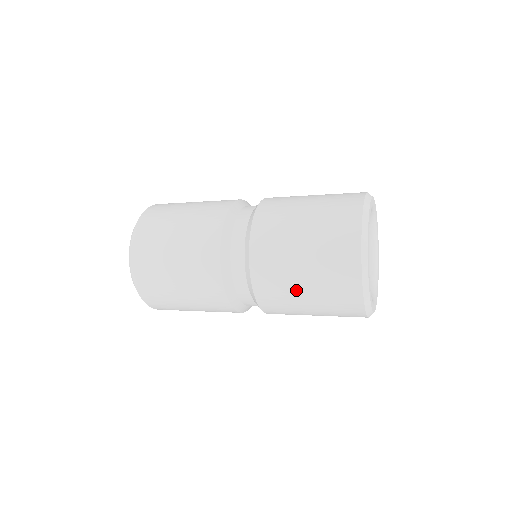
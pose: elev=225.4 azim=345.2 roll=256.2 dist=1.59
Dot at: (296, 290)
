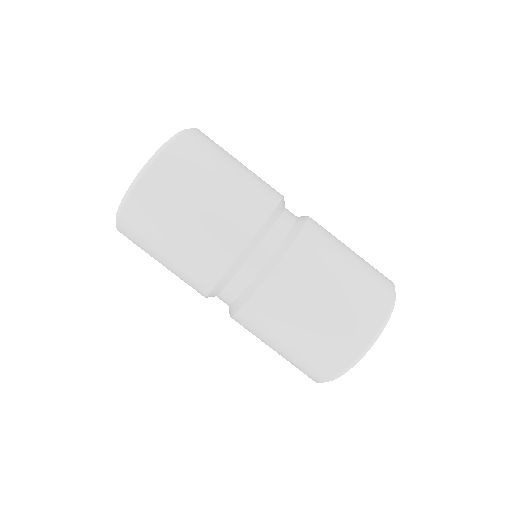
Dot at: occluded
